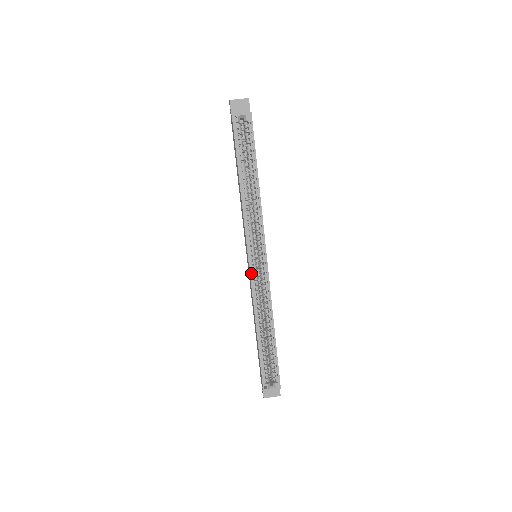
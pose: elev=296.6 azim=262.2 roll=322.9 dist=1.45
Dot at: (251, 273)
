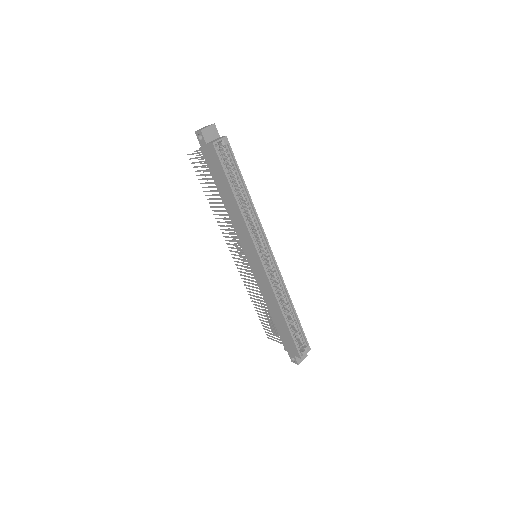
Dot at: (266, 271)
